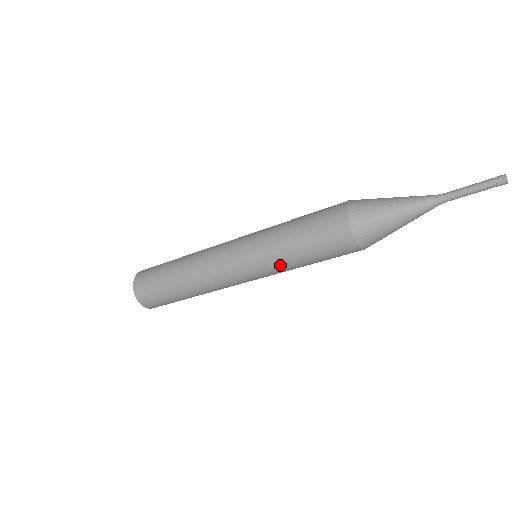
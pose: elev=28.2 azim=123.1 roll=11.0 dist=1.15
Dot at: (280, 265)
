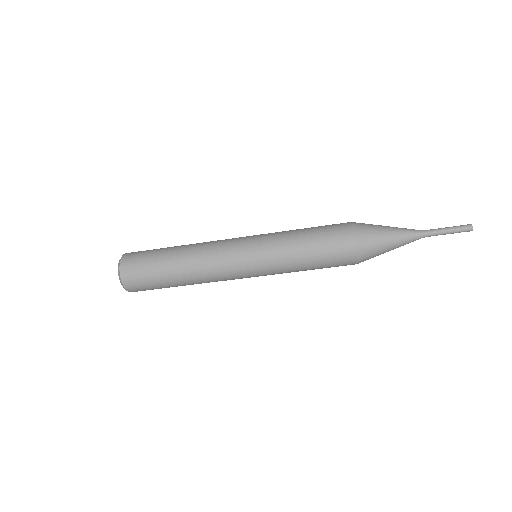
Dot at: (281, 246)
